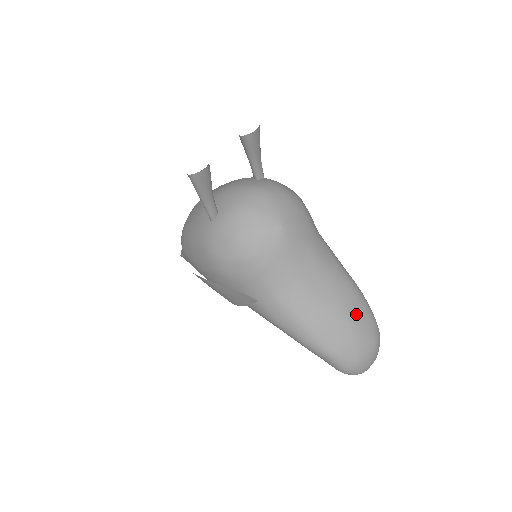
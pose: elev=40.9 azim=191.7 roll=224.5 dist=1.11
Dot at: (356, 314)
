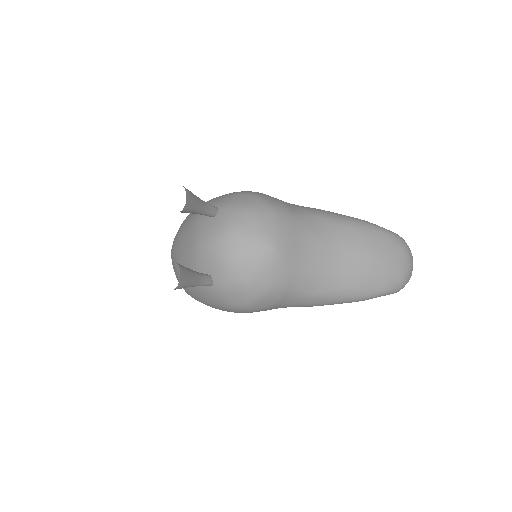
Dot at: (378, 248)
